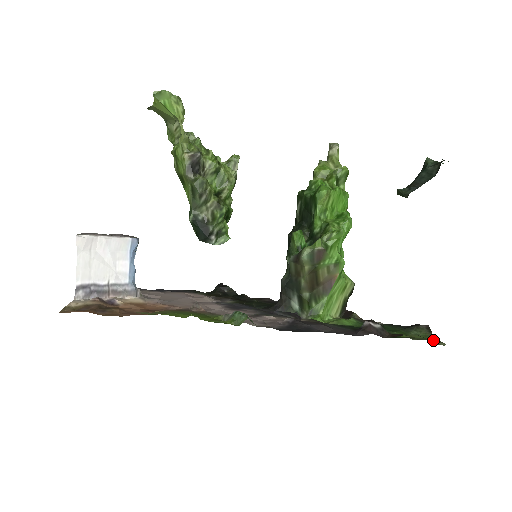
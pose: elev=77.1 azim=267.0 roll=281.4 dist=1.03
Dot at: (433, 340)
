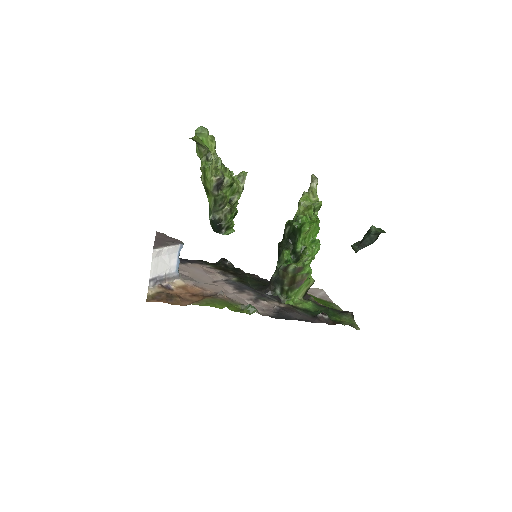
Dot at: (354, 325)
